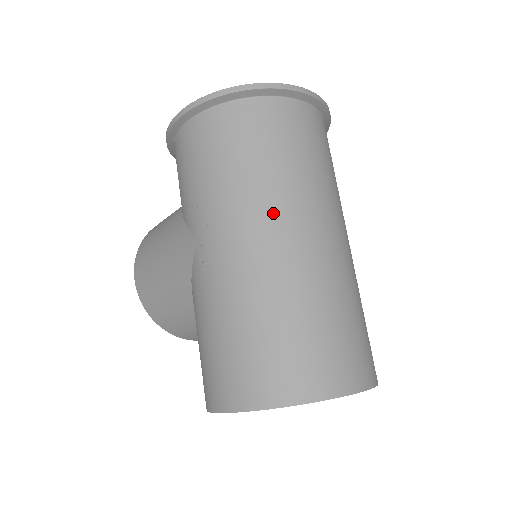
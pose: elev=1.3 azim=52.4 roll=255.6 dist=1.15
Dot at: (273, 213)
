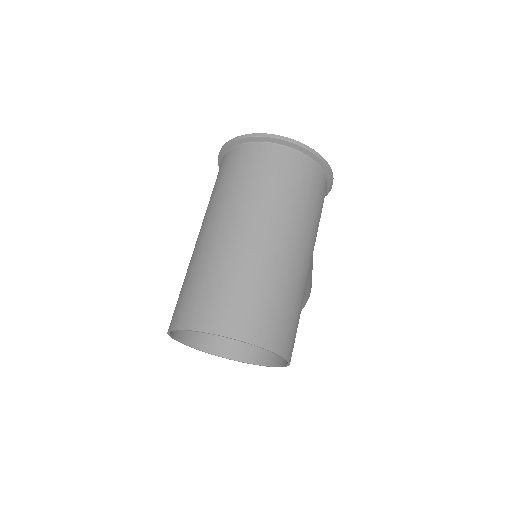
Dot at: (218, 214)
